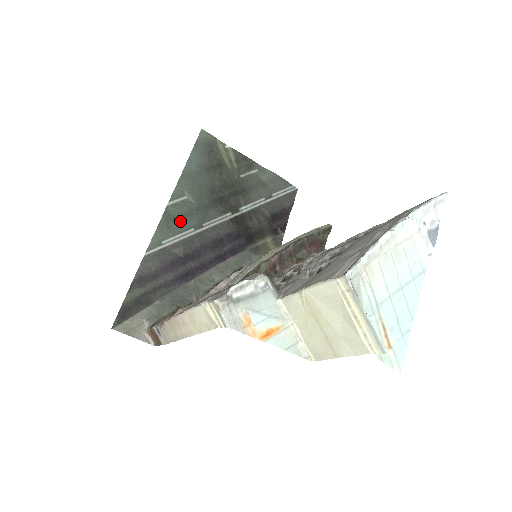
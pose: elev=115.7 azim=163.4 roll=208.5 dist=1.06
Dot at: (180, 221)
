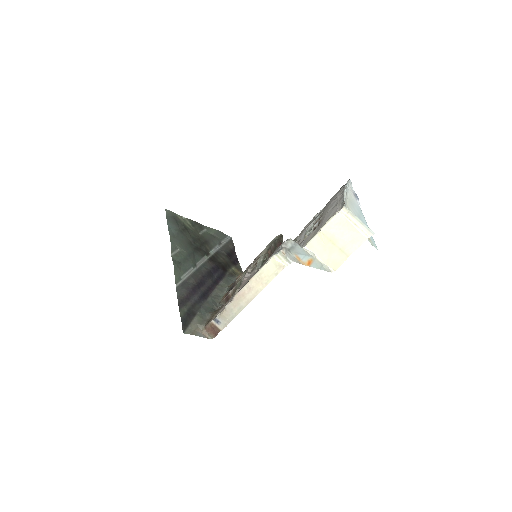
Dot at: (183, 264)
